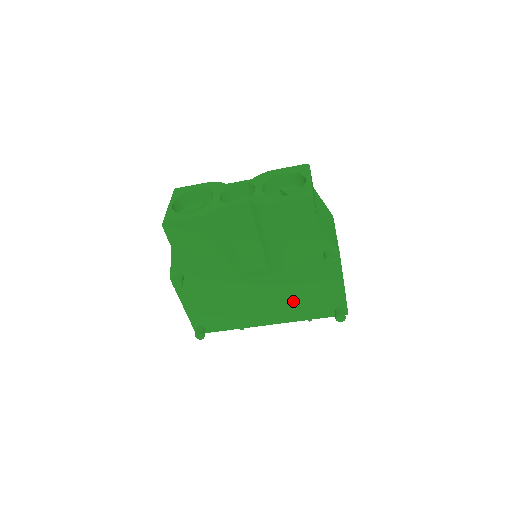
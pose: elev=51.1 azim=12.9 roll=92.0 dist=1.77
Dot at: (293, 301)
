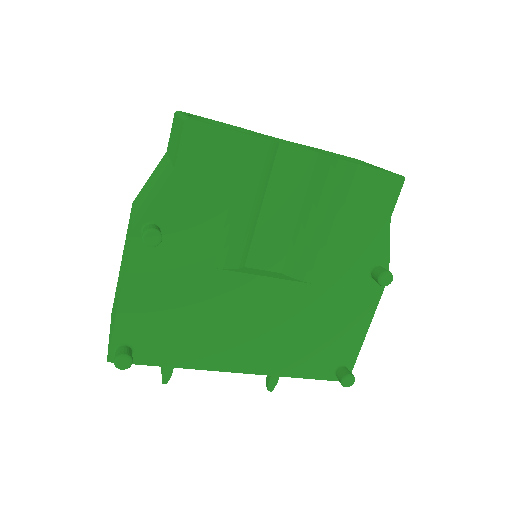
Dot at: (293, 338)
